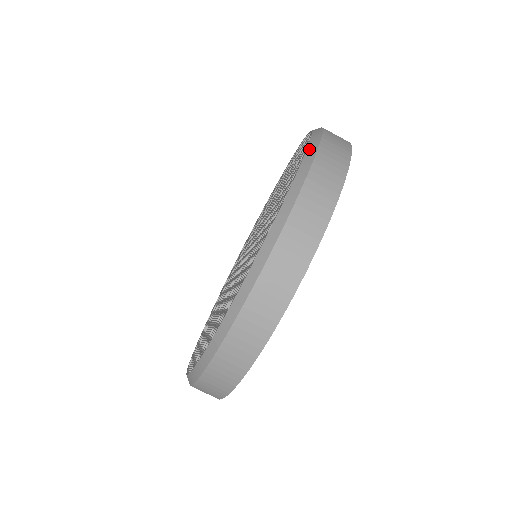
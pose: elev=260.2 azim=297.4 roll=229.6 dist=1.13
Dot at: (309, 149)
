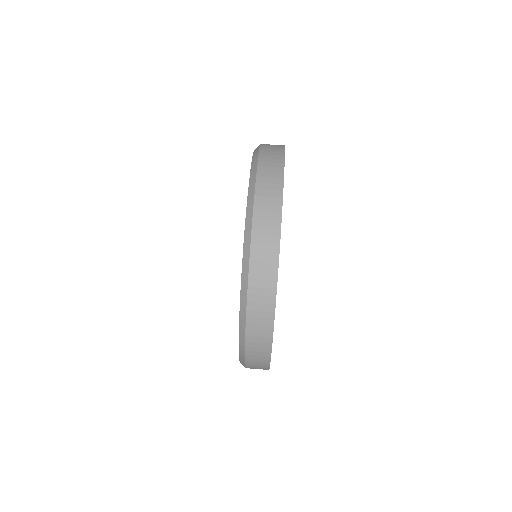
Dot at: (251, 172)
